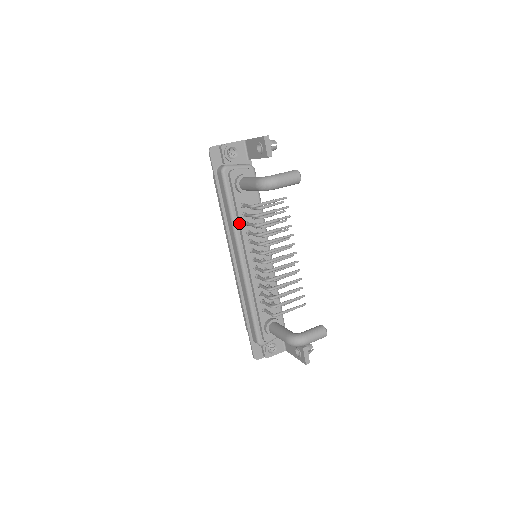
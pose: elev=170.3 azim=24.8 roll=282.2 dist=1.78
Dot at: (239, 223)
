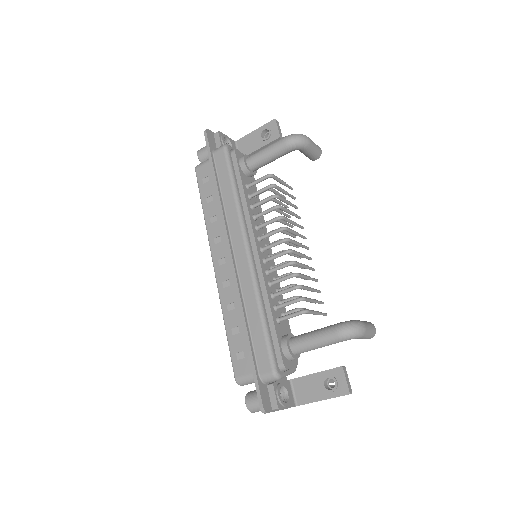
Dot at: (244, 203)
